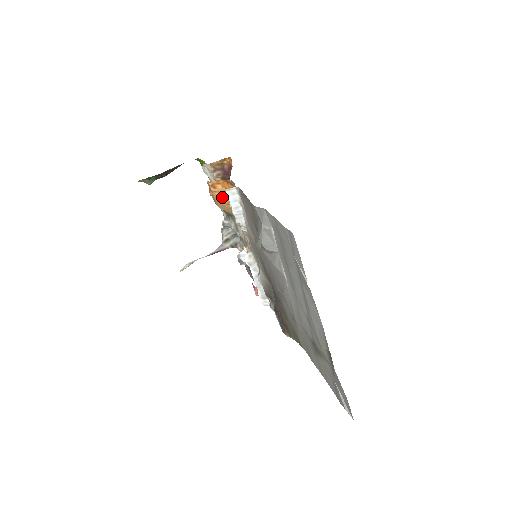
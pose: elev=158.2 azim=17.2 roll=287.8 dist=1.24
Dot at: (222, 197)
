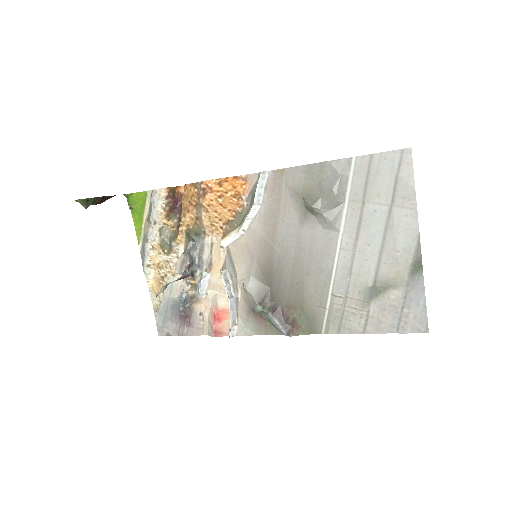
Dot at: (223, 198)
